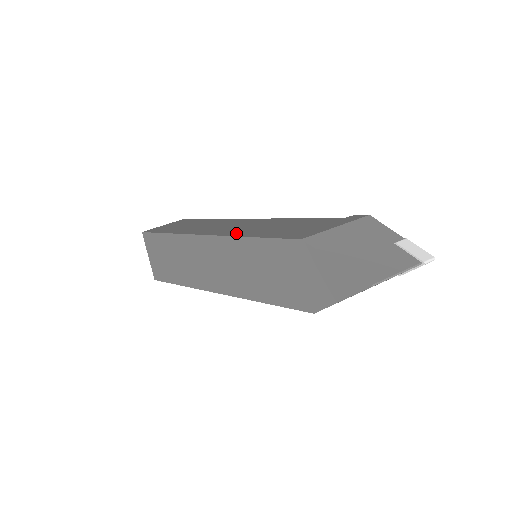
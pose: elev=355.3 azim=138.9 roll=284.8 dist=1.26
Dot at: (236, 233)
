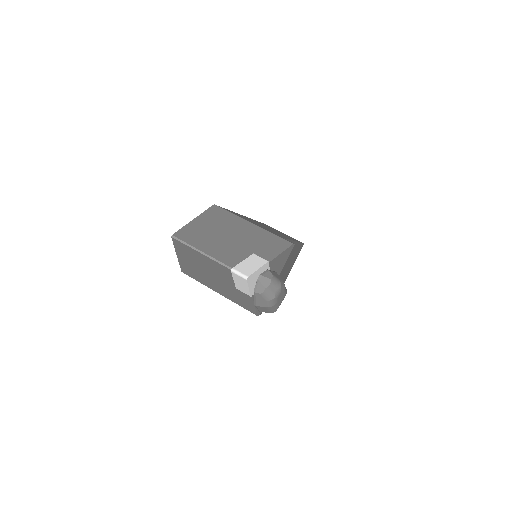
Dot at: occluded
